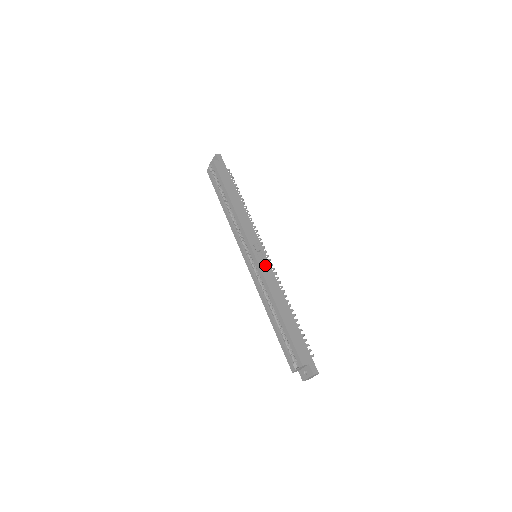
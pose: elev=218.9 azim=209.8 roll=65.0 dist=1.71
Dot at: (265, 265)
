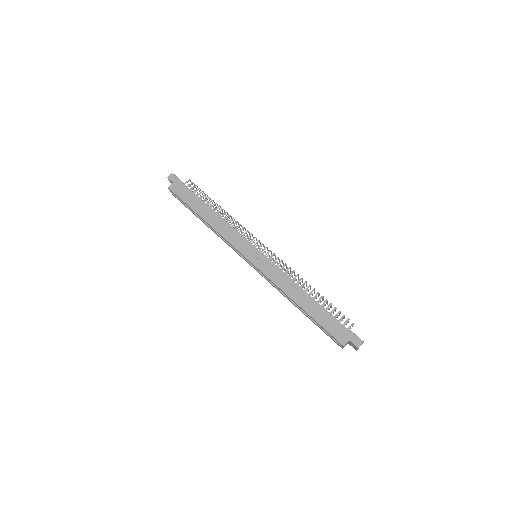
Dot at: (265, 265)
